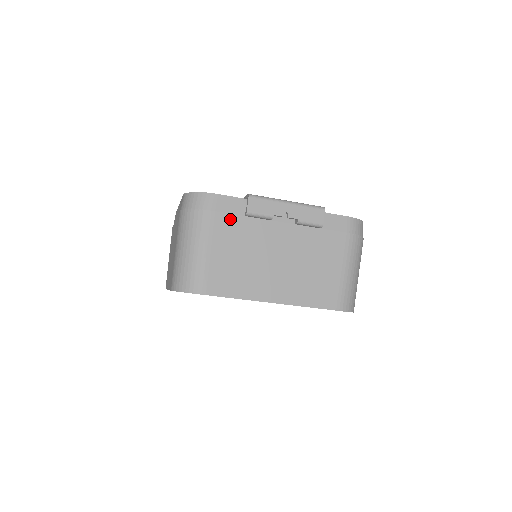
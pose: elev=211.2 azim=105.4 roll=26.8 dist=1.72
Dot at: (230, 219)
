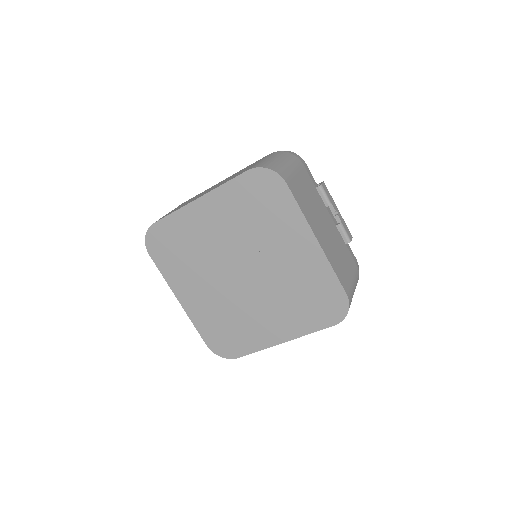
Dot at: (309, 178)
